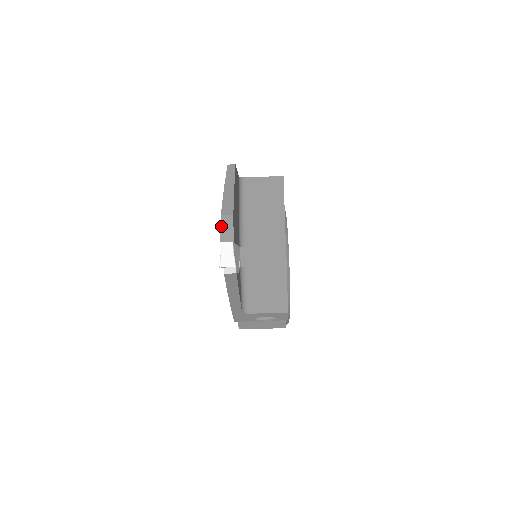
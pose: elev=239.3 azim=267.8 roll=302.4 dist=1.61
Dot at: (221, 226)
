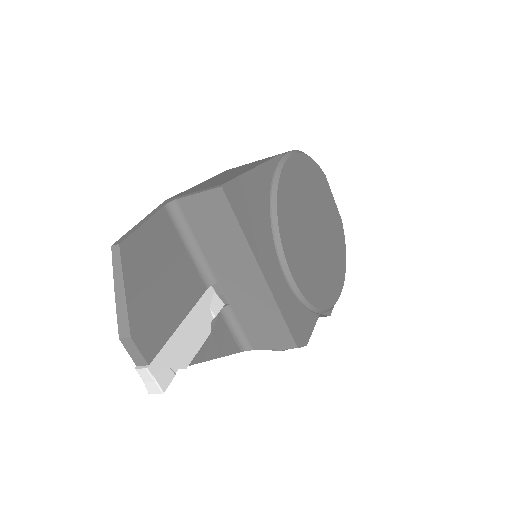
Dot at: (126, 350)
